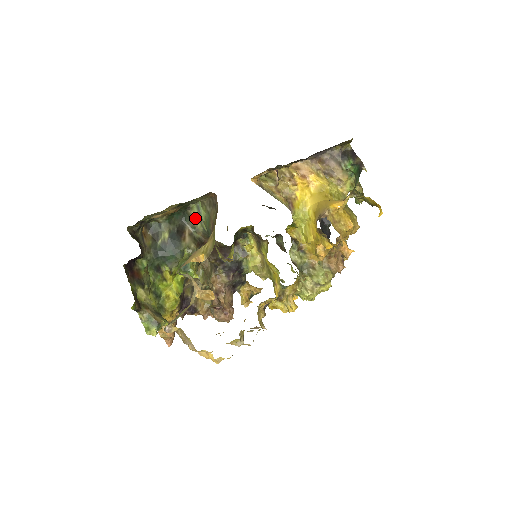
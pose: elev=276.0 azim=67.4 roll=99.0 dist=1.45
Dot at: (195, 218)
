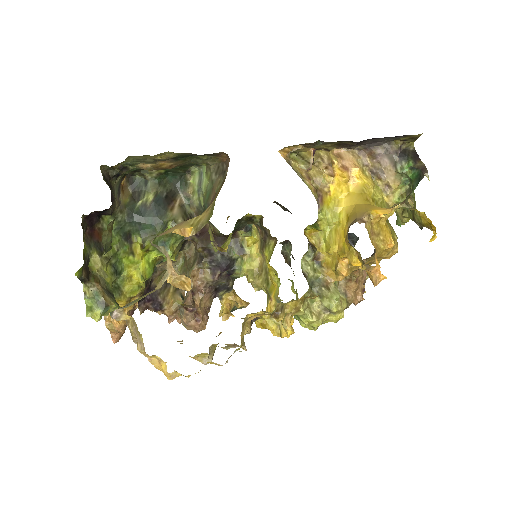
Dot at: (193, 187)
